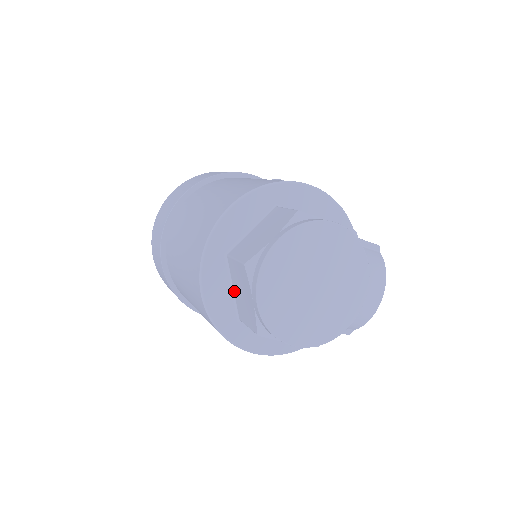
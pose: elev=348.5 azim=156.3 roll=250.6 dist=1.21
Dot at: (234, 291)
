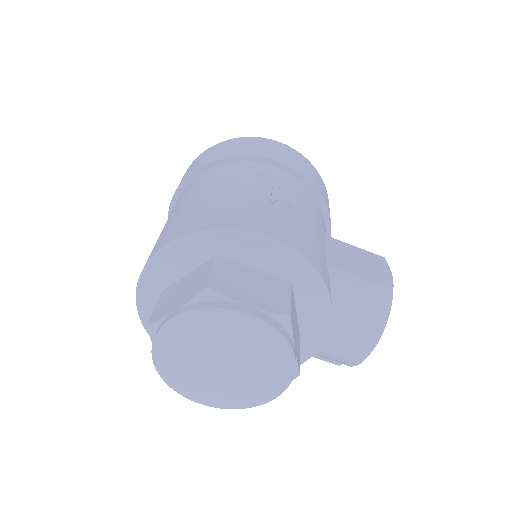
Dot at: occluded
